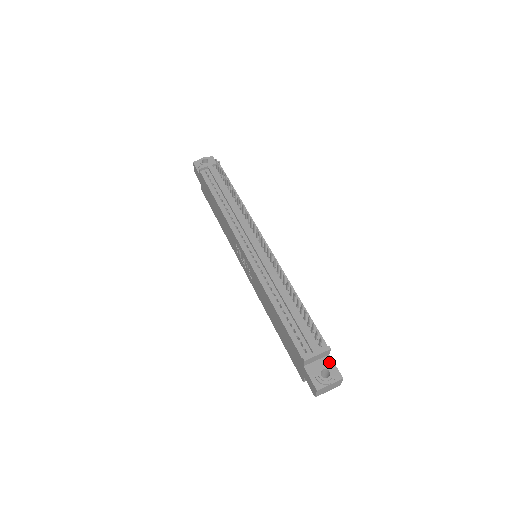
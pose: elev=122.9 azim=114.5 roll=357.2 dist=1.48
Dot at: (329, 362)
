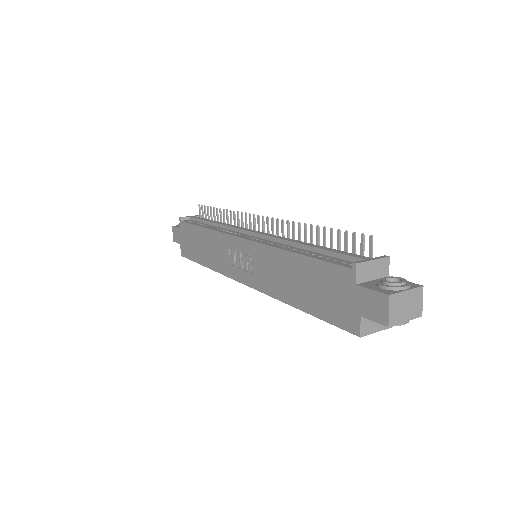
Dot at: occluded
